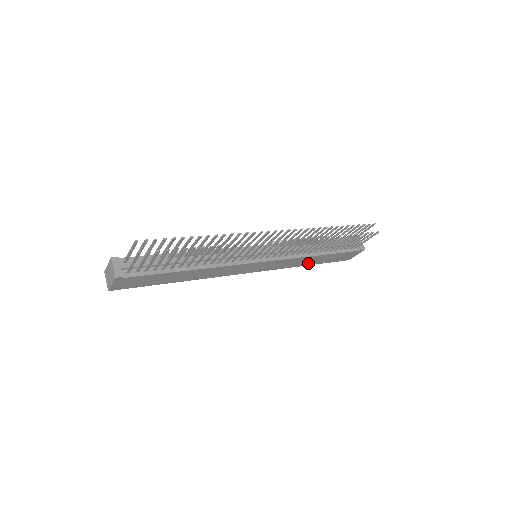
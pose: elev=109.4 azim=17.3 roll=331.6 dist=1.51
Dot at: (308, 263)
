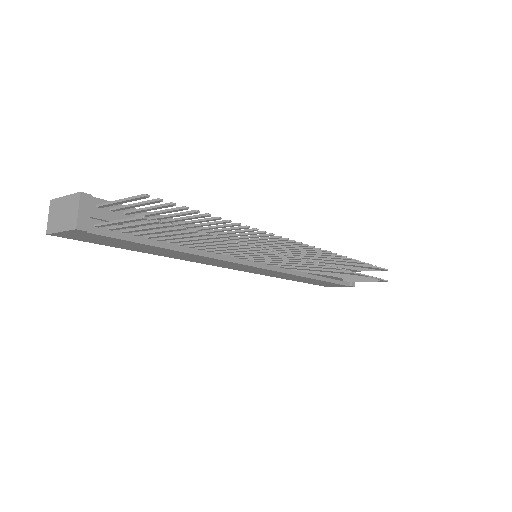
Dot at: (295, 279)
